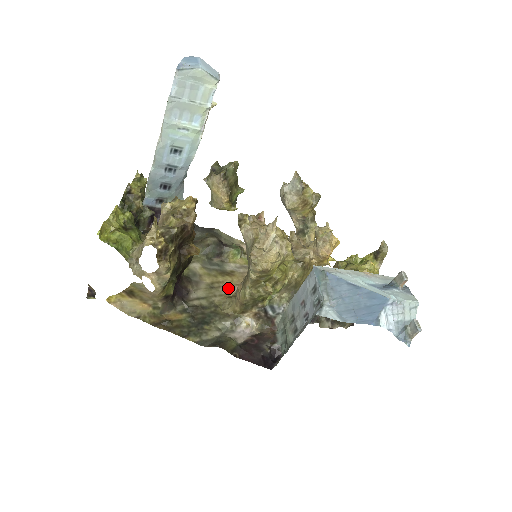
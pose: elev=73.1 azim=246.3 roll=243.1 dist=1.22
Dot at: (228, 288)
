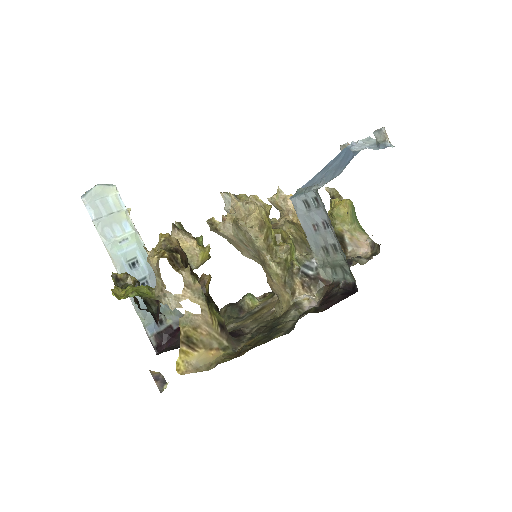
Dot at: (270, 311)
